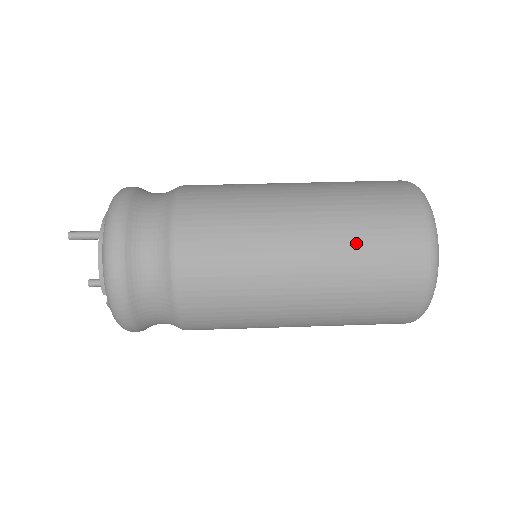
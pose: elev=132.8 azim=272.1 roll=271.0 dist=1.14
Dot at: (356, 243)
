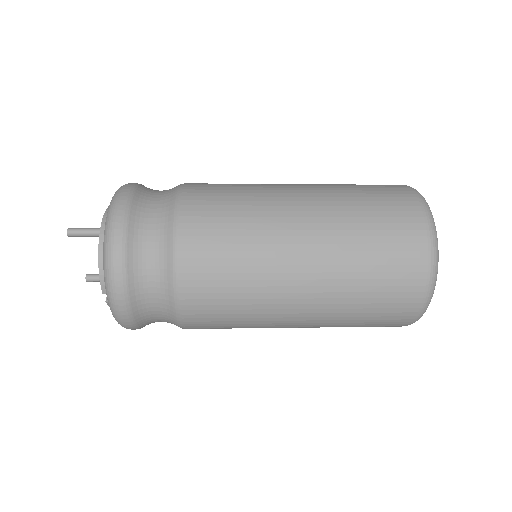
Dot at: (358, 250)
